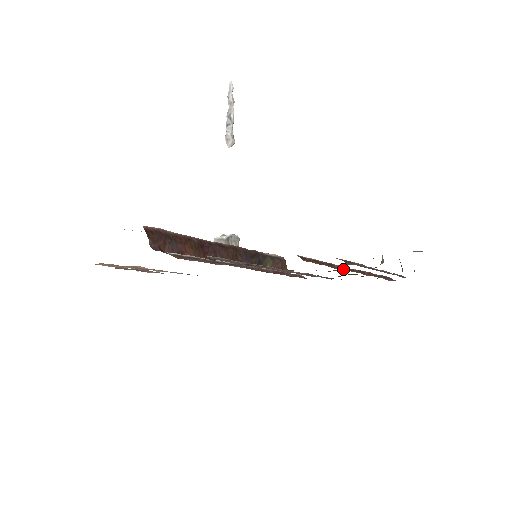
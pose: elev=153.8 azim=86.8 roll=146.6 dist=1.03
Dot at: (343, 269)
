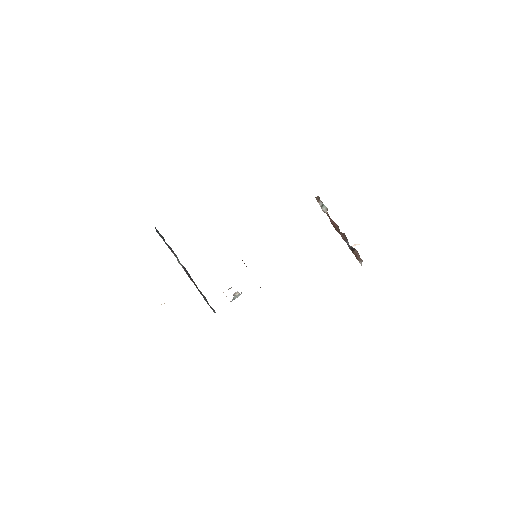
Dot at: occluded
